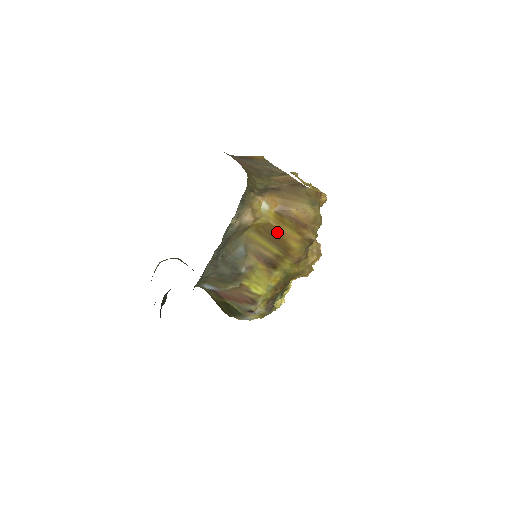
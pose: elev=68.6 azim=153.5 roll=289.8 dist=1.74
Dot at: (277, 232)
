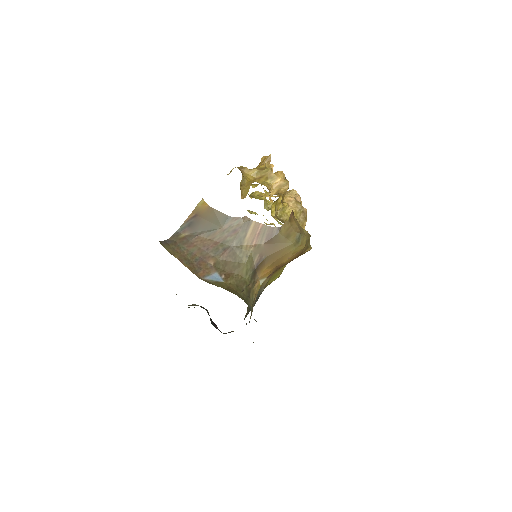
Dot at: occluded
